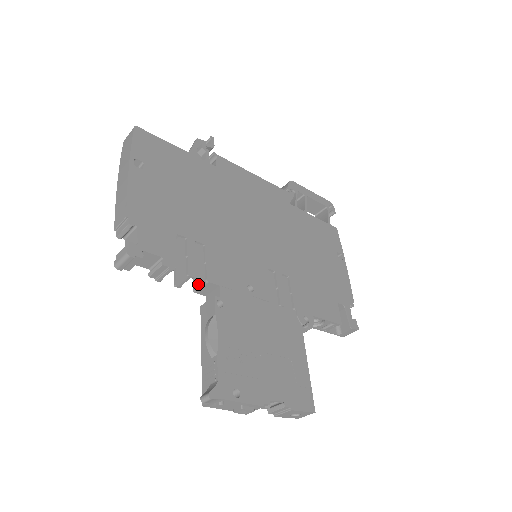
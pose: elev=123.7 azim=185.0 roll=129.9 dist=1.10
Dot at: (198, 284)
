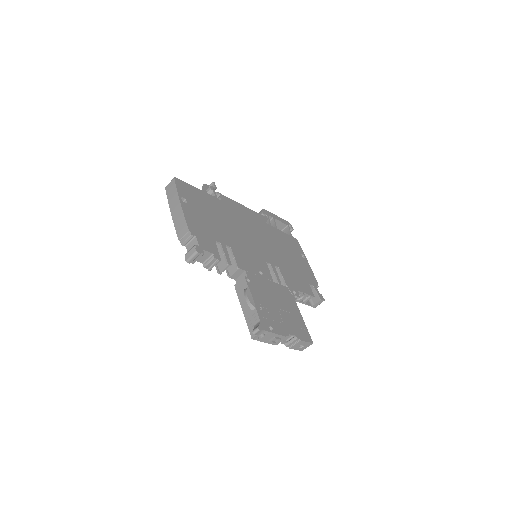
Dot at: (231, 272)
